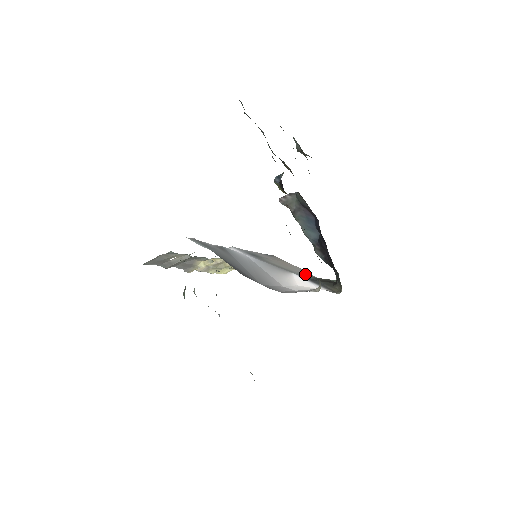
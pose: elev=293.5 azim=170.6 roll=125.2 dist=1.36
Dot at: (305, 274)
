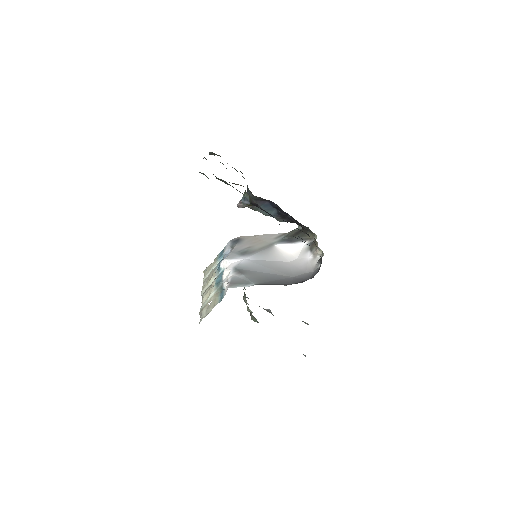
Dot at: (277, 238)
